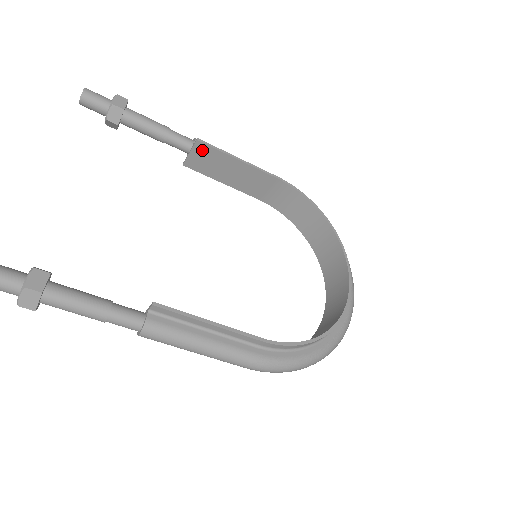
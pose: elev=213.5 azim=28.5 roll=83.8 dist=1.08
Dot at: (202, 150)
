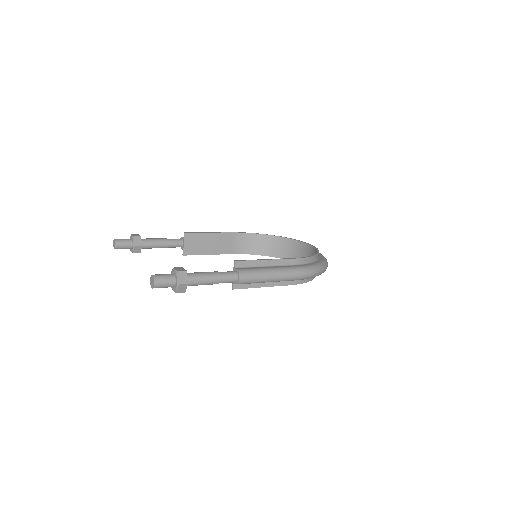
Dot at: (189, 238)
